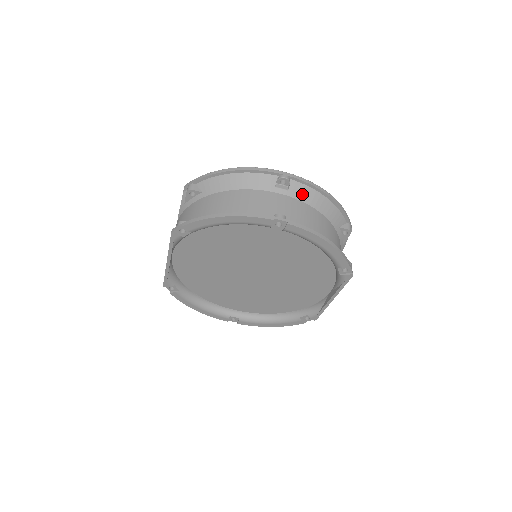
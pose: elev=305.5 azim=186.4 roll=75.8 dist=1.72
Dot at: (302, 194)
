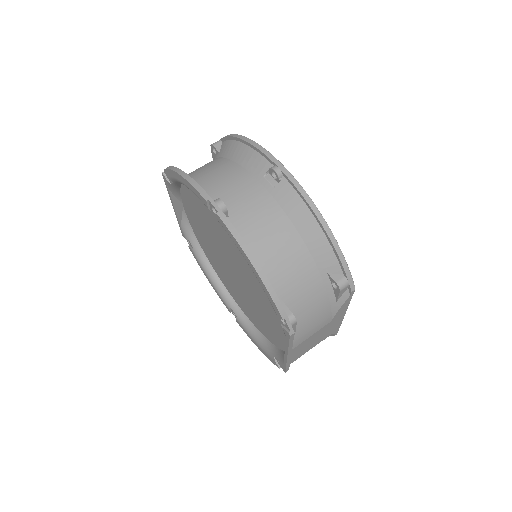
Dot at: (287, 201)
